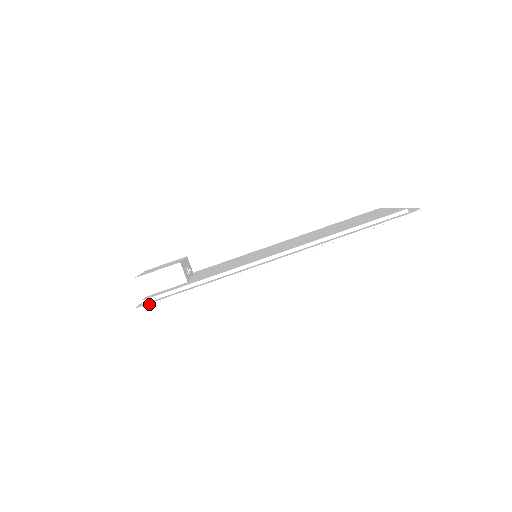
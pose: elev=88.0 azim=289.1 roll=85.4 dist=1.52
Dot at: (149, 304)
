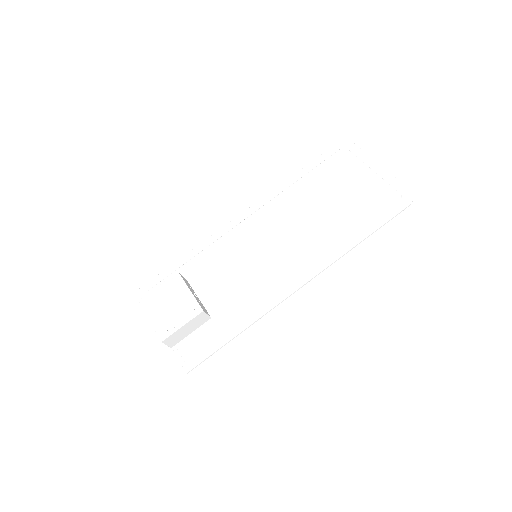
Dot at: occluded
